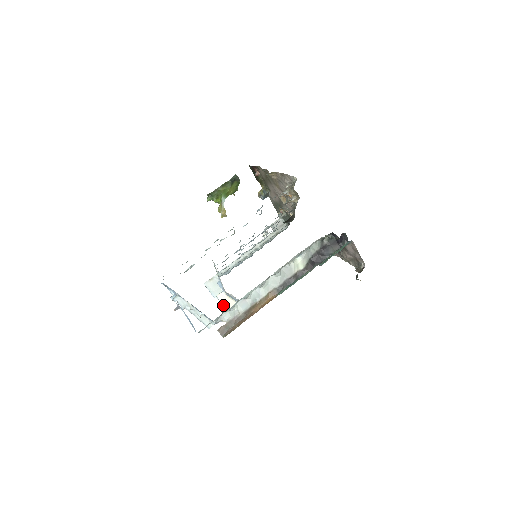
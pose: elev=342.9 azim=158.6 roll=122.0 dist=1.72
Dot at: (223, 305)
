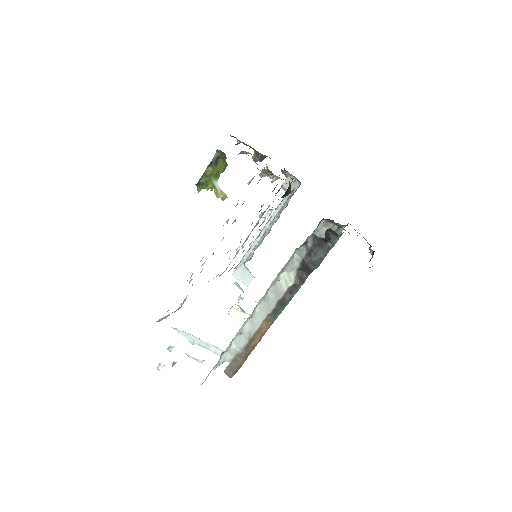
Dot at: occluded
